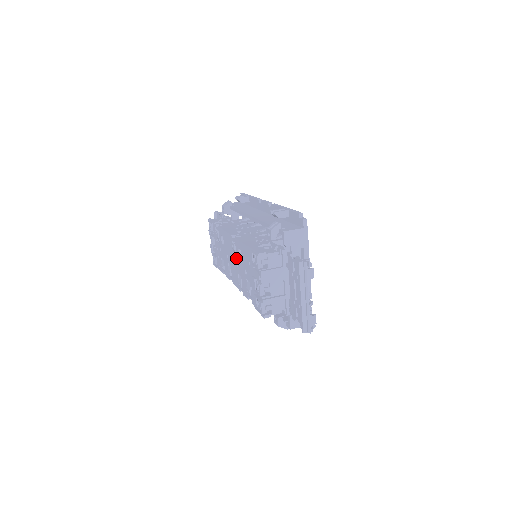
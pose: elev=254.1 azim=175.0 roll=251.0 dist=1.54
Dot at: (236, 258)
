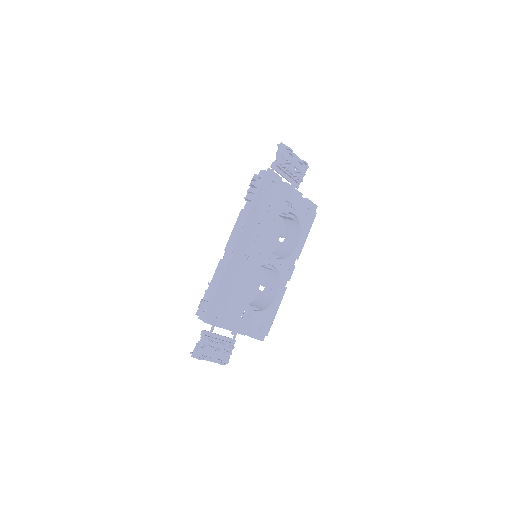
Dot at: occluded
